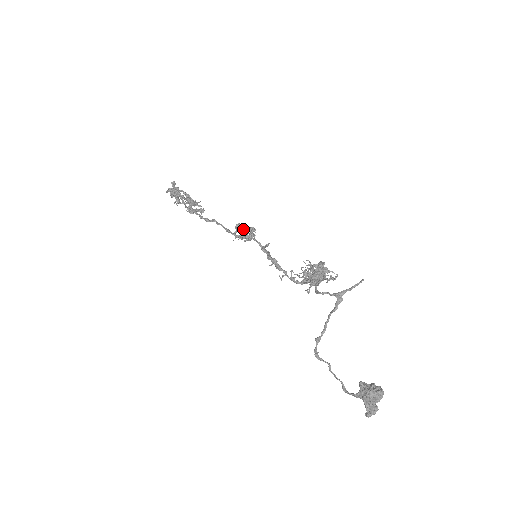
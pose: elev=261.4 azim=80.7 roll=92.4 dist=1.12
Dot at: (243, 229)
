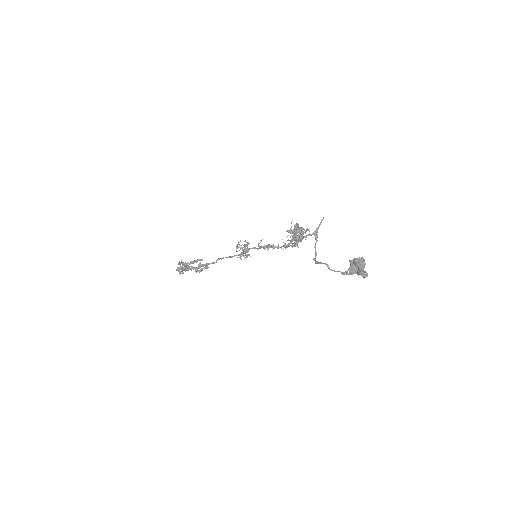
Dot at: (241, 248)
